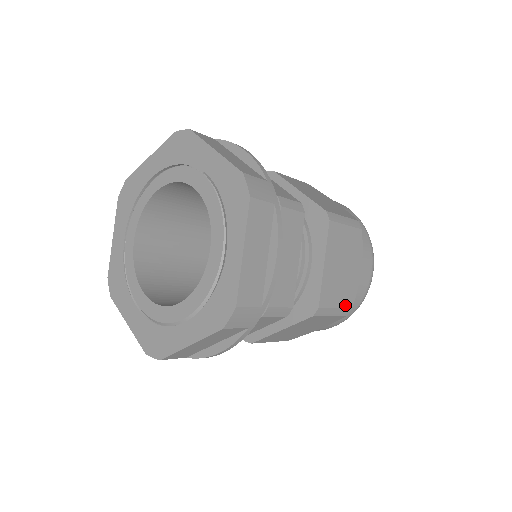
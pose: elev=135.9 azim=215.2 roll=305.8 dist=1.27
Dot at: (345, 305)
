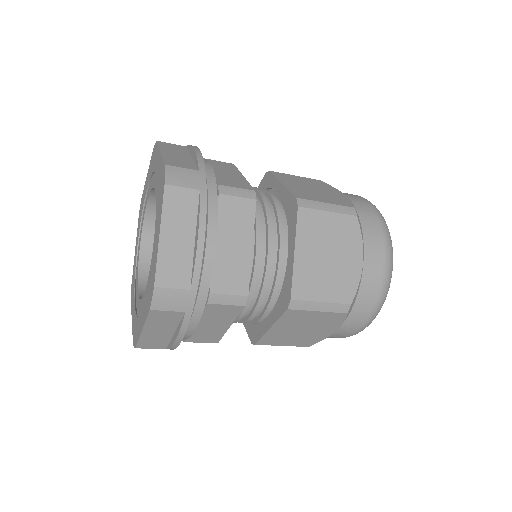
Dot at: (338, 300)
